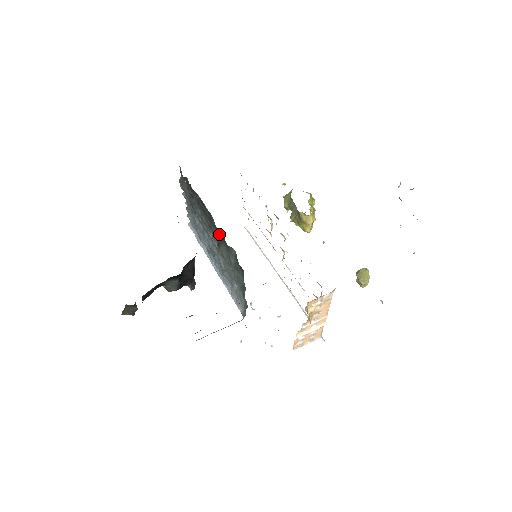
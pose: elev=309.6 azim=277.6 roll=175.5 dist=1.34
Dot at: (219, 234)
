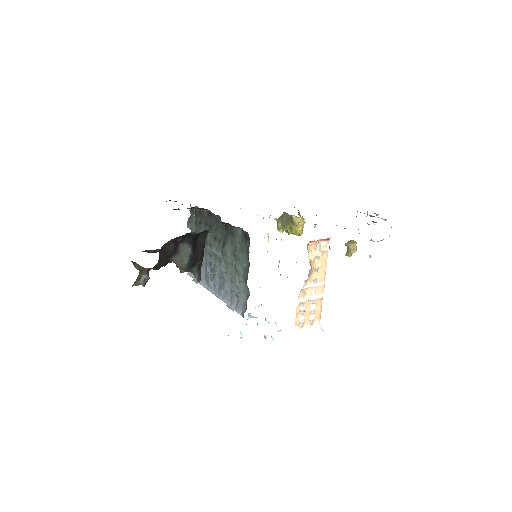
Dot at: (225, 231)
